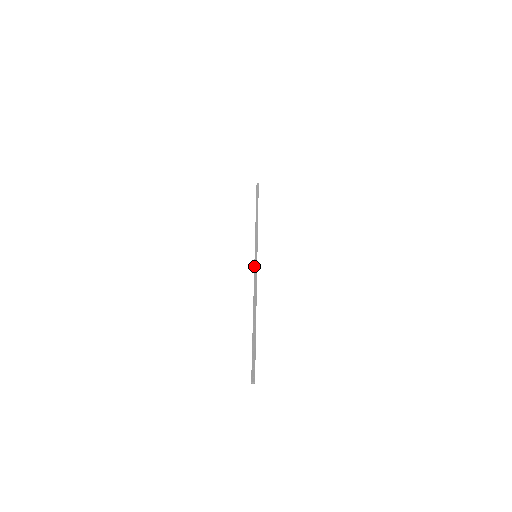
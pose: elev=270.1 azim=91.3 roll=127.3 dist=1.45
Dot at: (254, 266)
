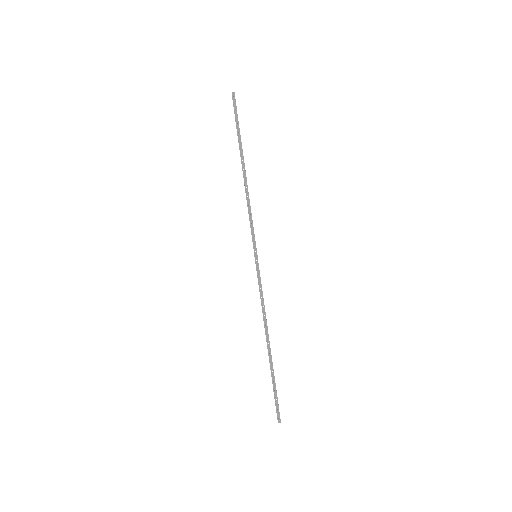
Dot at: (257, 276)
